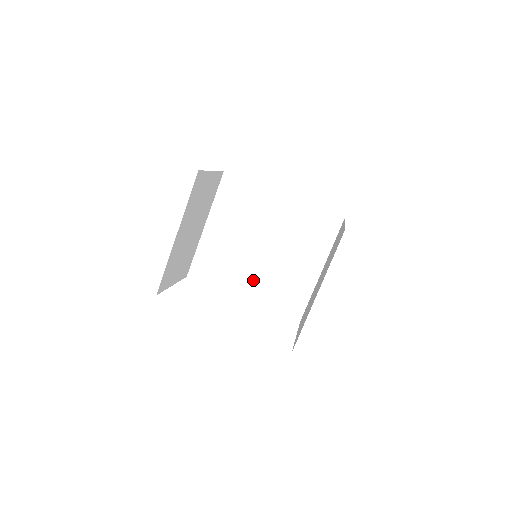
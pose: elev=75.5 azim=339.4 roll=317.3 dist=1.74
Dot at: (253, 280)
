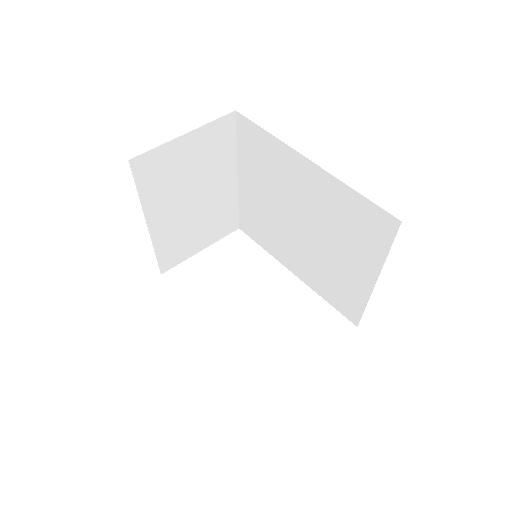
Dot at: (299, 258)
